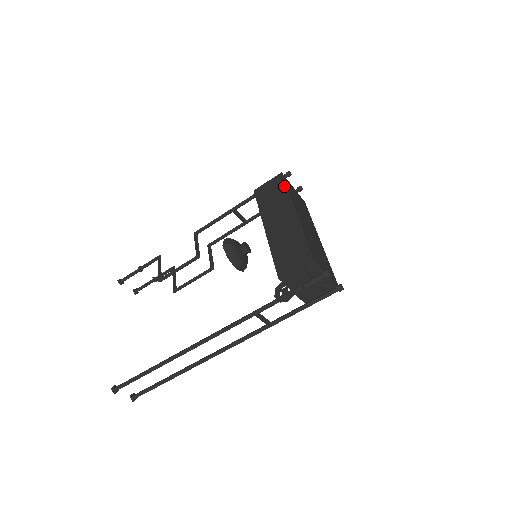
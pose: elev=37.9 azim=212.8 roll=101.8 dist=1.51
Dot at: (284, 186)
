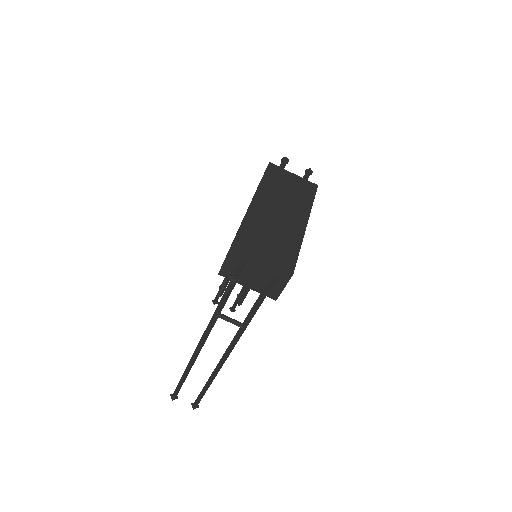
Dot at: occluded
